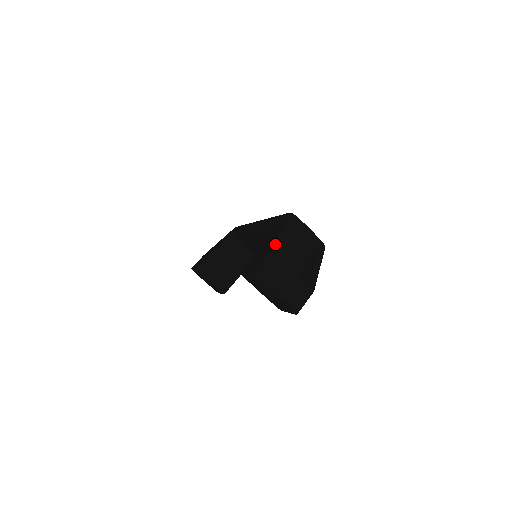
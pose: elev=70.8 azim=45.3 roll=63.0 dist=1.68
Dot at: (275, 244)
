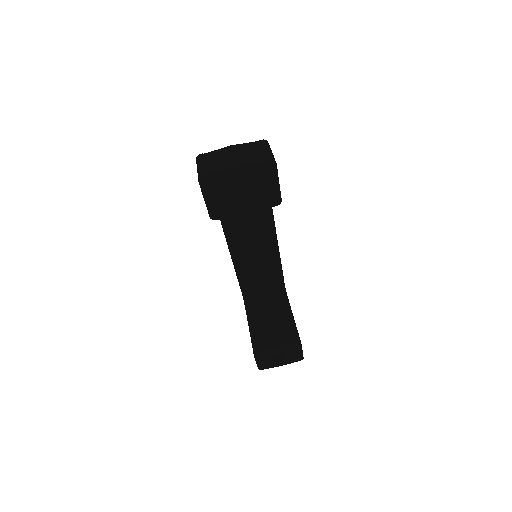
Dot at: occluded
